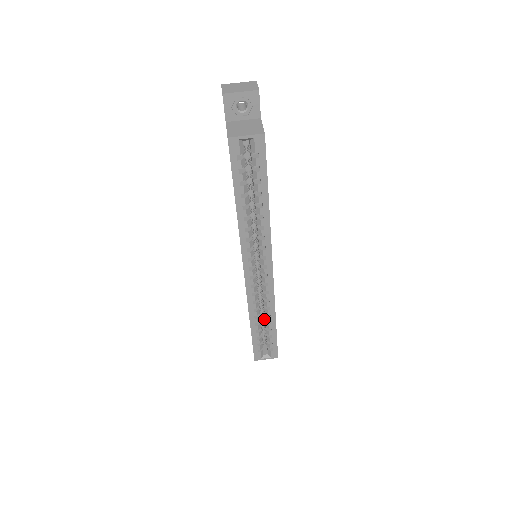
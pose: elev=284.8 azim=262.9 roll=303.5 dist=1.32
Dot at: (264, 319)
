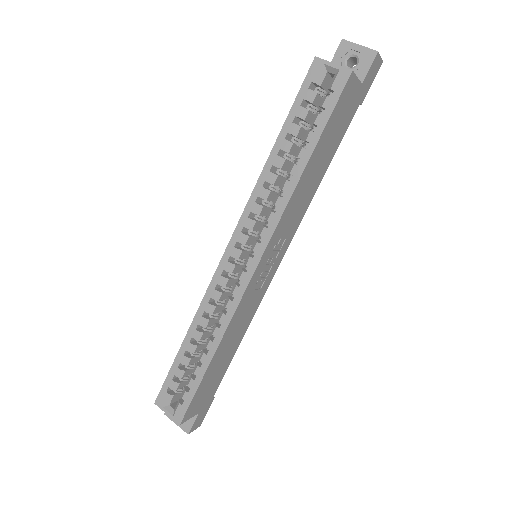
Dot at: occluded
